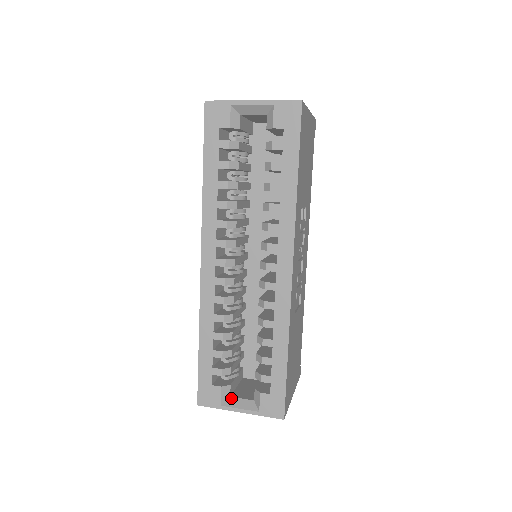
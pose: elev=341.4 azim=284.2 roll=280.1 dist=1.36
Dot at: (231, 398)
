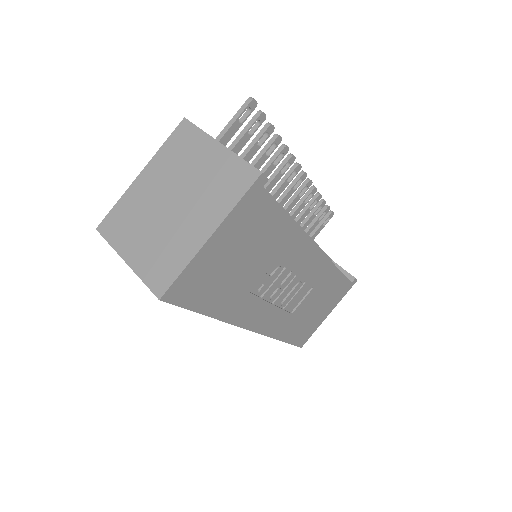
Dot at: occluded
